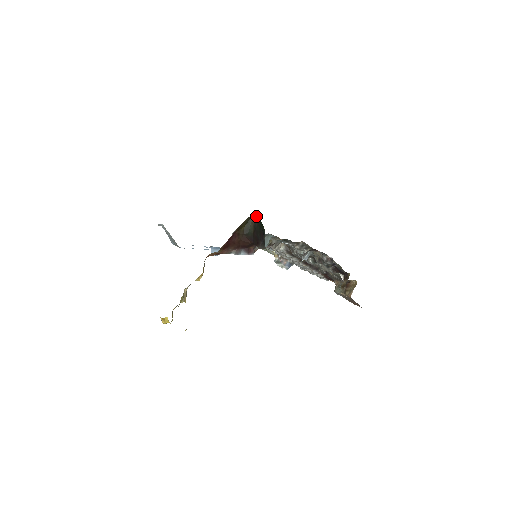
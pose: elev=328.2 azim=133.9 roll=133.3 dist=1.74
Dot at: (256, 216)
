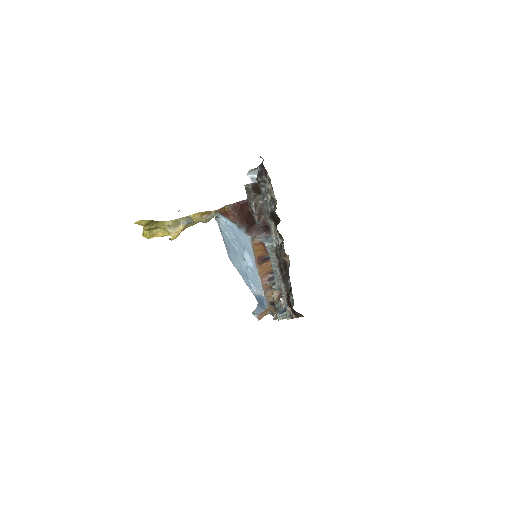
Dot at: occluded
